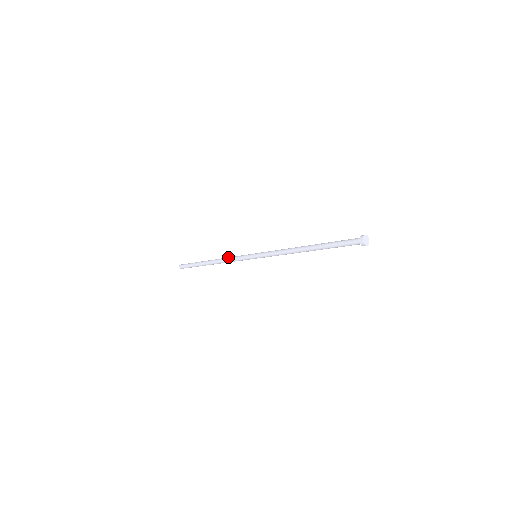
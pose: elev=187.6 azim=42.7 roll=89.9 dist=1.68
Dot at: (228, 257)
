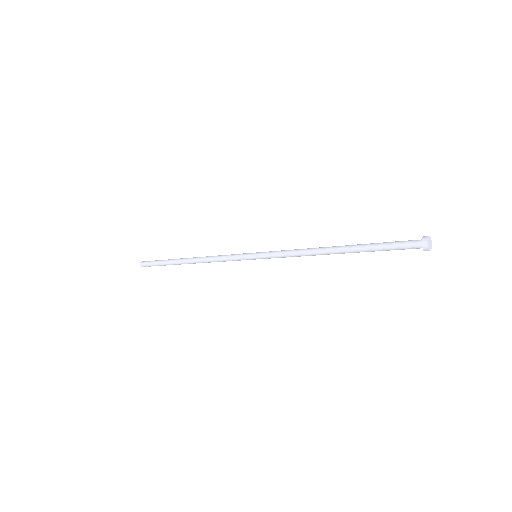
Dot at: (212, 257)
